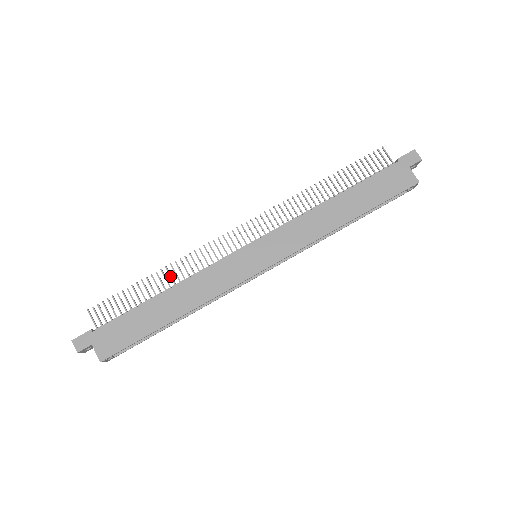
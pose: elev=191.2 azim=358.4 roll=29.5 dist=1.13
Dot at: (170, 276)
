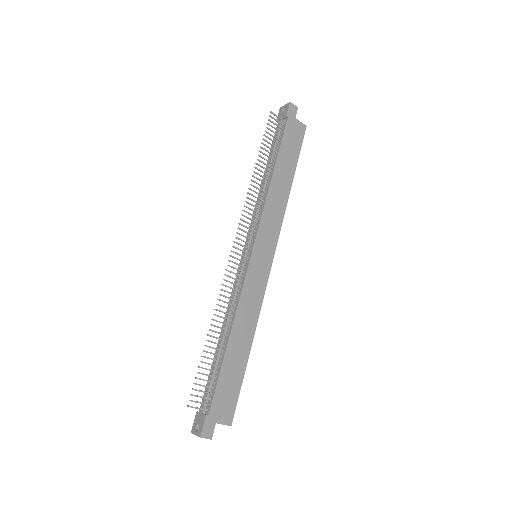
Dot at: occluded
